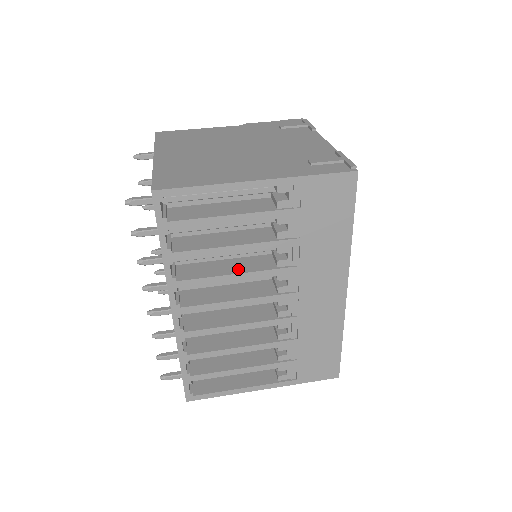
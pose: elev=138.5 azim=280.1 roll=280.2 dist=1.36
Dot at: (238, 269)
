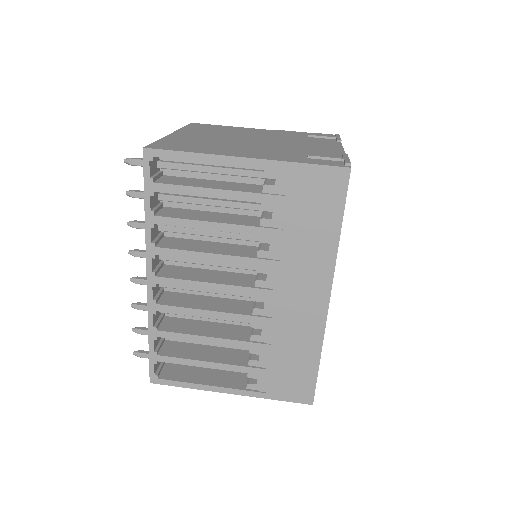
Dot at: (218, 250)
